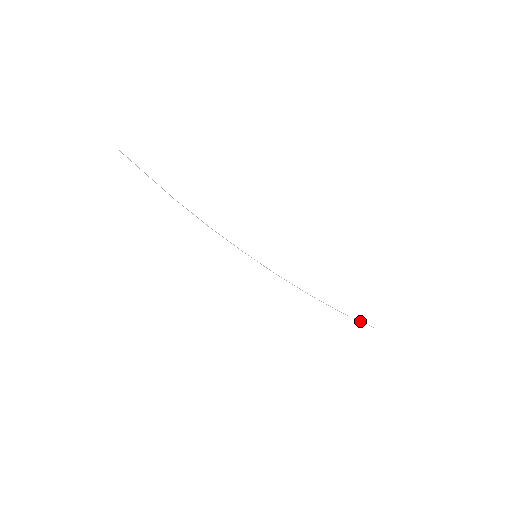
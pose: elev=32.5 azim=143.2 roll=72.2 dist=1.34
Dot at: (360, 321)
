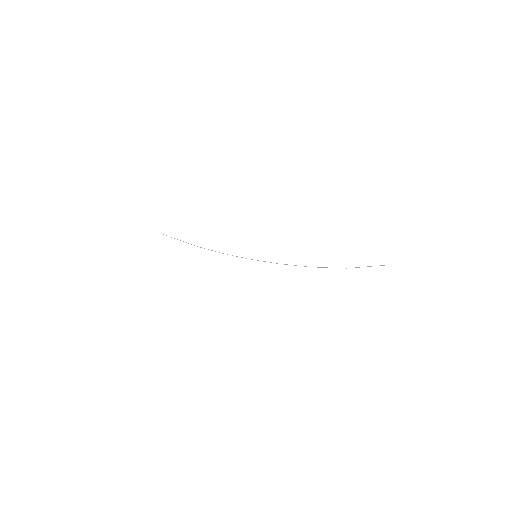
Dot at: (369, 266)
